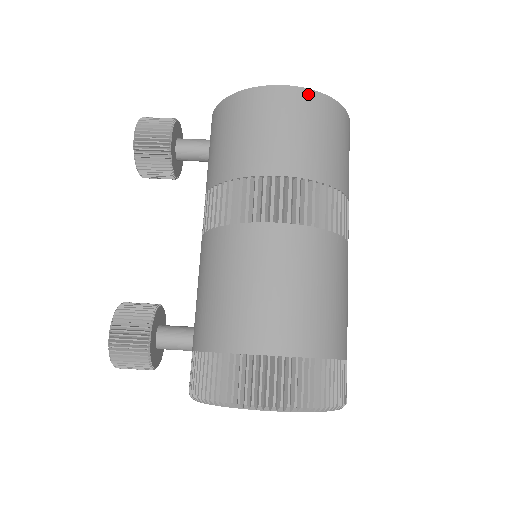
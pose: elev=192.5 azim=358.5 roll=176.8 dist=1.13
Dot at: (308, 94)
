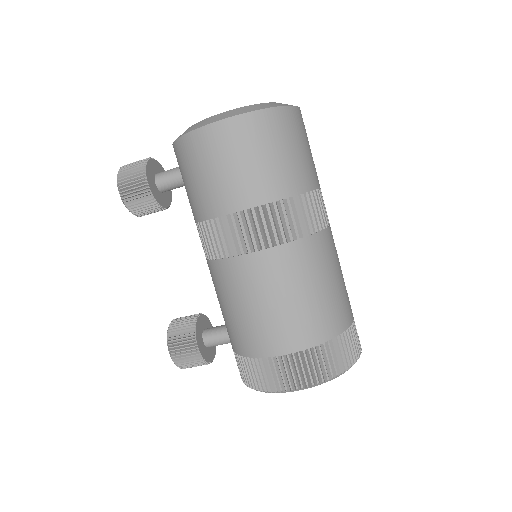
Dot at: (242, 120)
